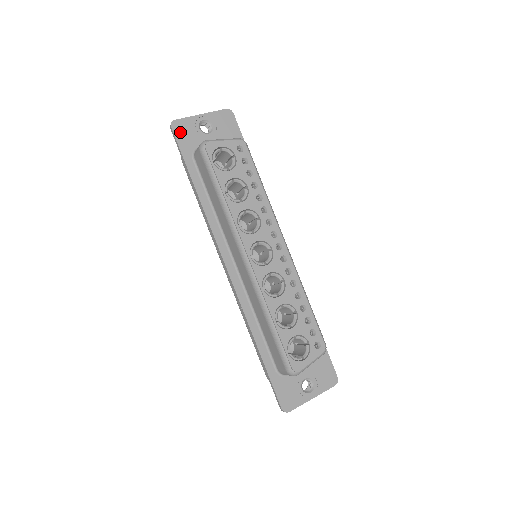
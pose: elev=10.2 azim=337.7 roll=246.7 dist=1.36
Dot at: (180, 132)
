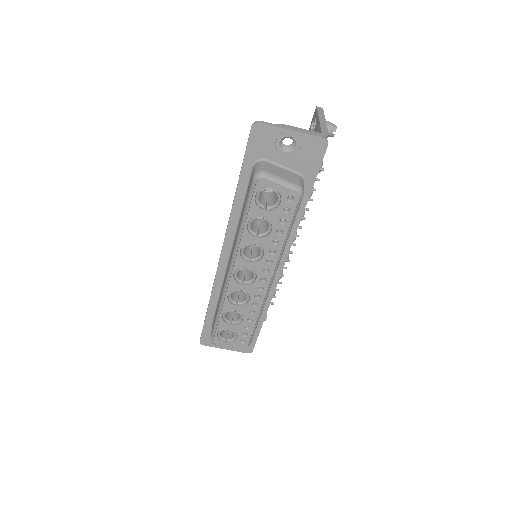
Dot at: (257, 136)
